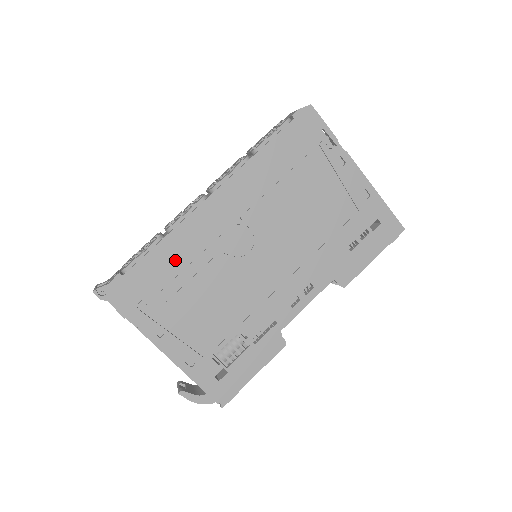
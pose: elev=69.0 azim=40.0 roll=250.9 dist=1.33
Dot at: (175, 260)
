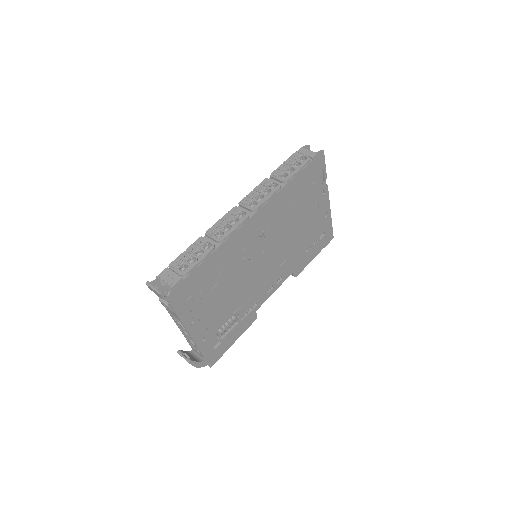
Dot at: (218, 265)
